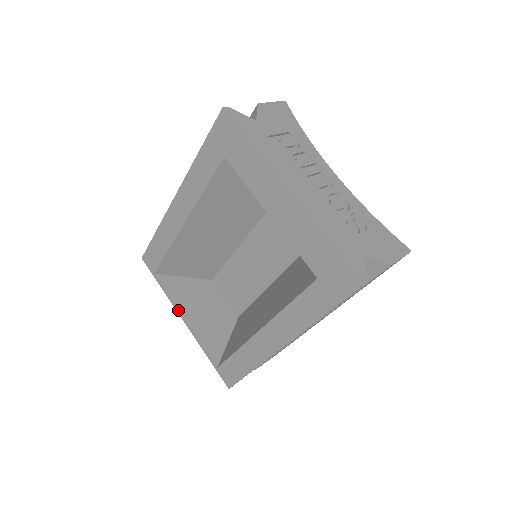
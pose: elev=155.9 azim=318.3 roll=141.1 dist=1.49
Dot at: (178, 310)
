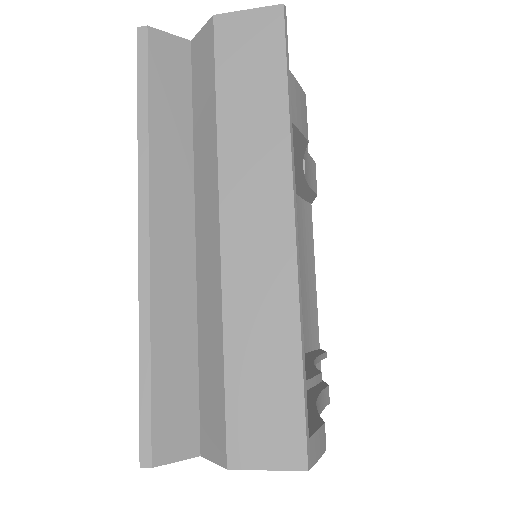
Dot at: occluded
